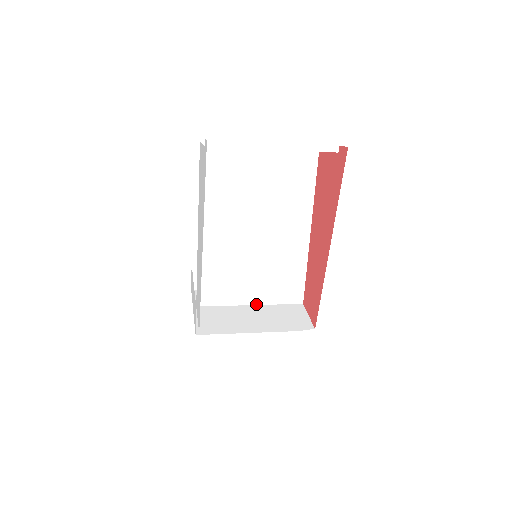
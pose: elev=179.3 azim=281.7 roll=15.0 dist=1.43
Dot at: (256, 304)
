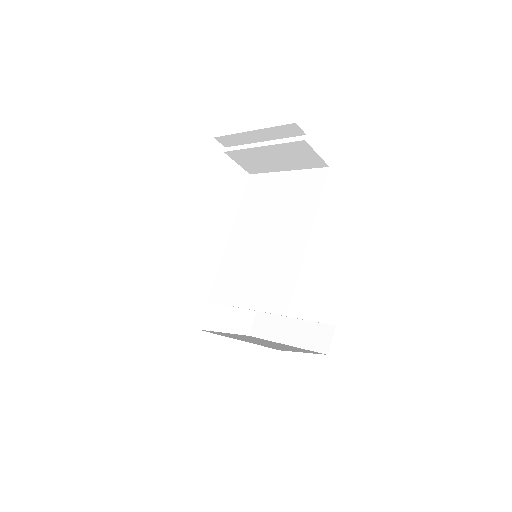
Dot at: (248, 308)
